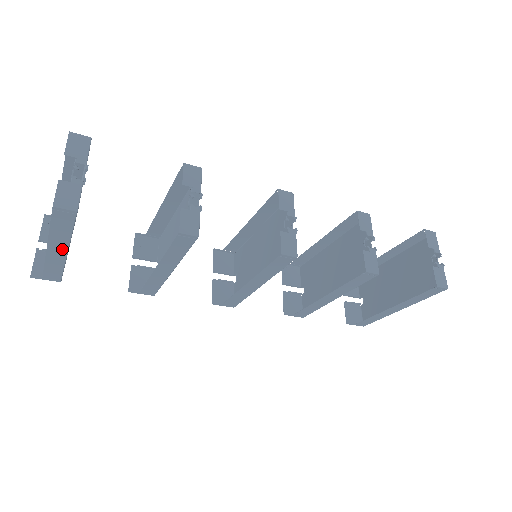
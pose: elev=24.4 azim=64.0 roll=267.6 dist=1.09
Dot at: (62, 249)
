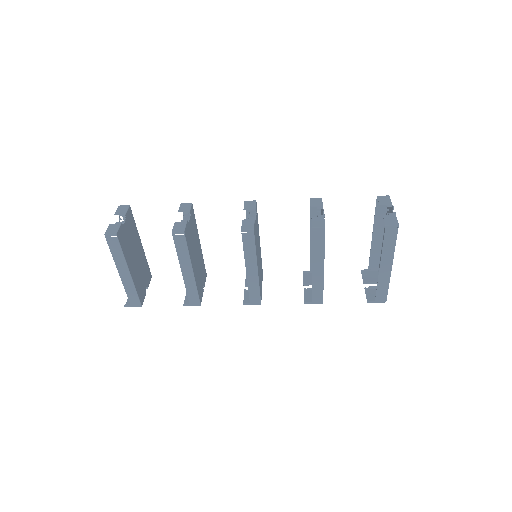
Dot at: (126, 271)
